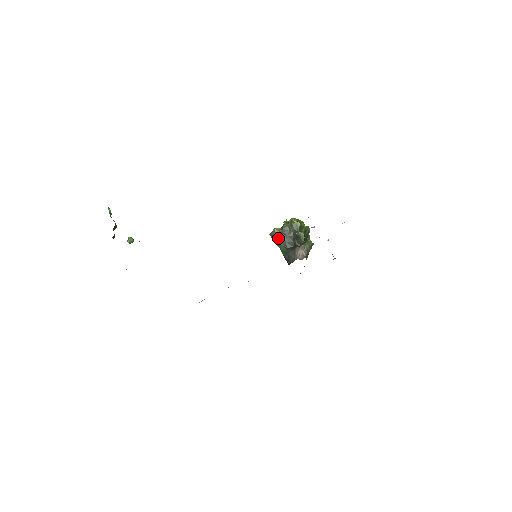
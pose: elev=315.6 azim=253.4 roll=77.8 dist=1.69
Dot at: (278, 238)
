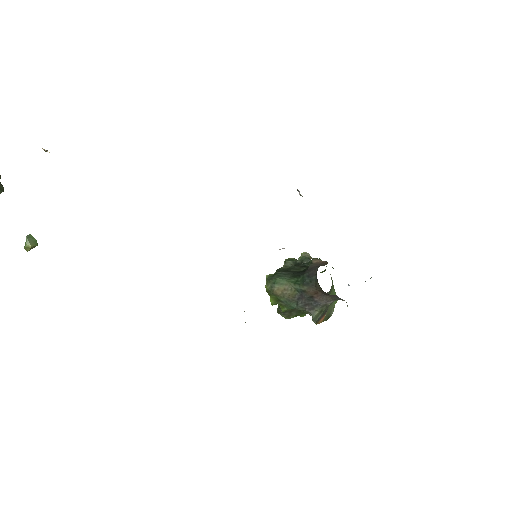
Dot at: (278, 276)
